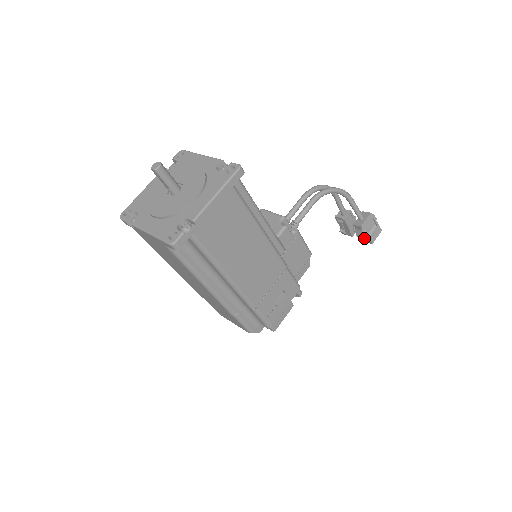
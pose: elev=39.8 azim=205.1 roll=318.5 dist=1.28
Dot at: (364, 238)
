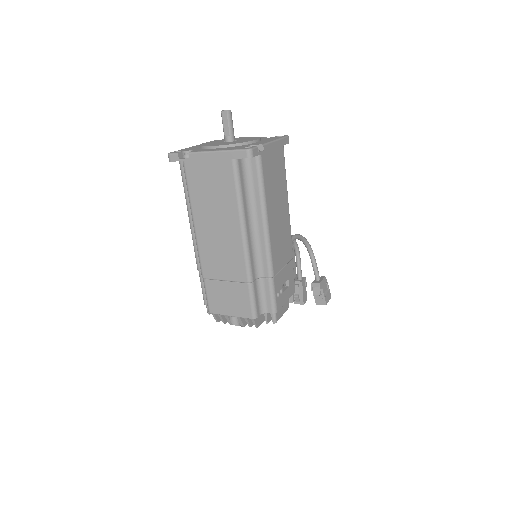
Dot at: (320, 298)
